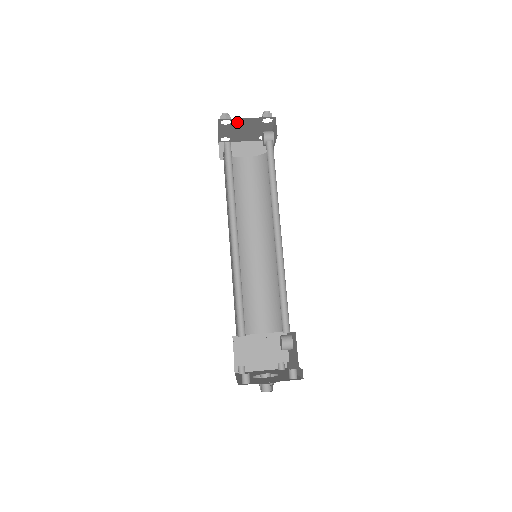
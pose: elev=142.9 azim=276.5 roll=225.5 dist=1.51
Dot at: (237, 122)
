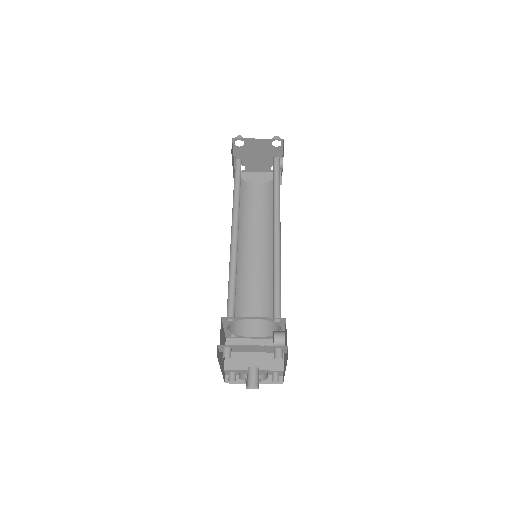
Dot at: (249, 144)
